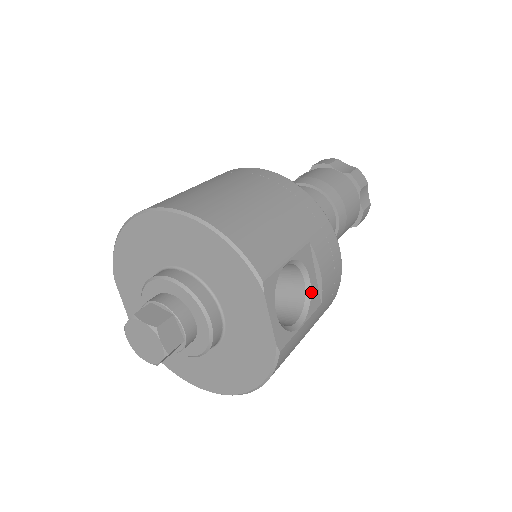
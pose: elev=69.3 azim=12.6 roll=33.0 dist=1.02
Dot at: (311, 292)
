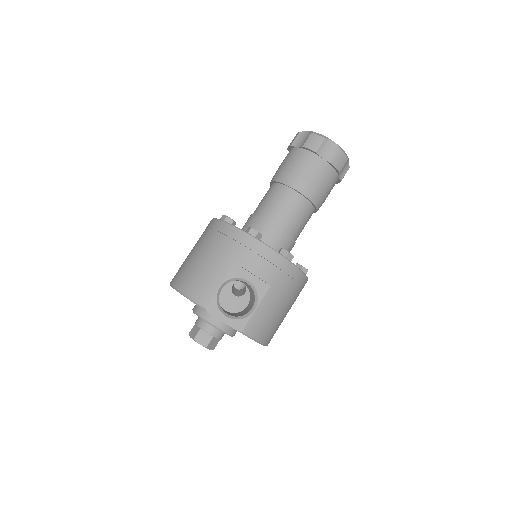
Dot at: (255, 286)
